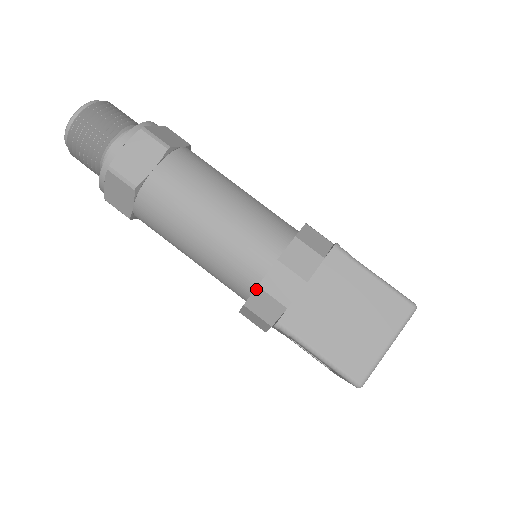
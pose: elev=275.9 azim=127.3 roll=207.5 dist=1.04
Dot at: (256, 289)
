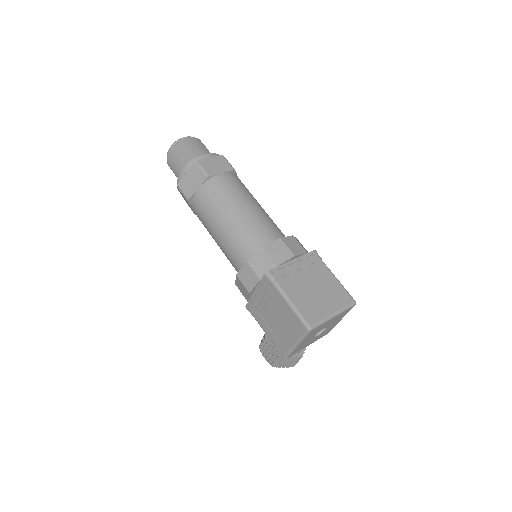
Dot at: (261, 250)
